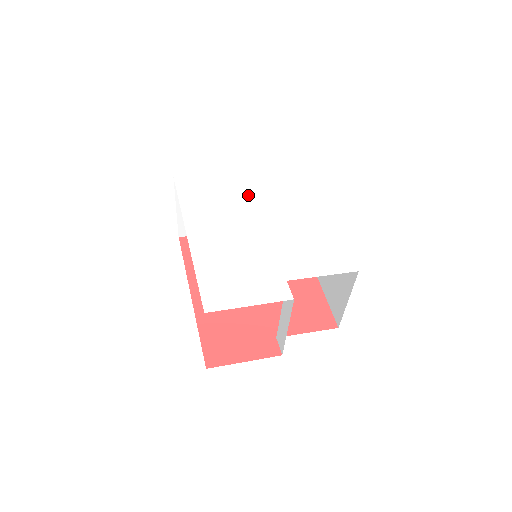
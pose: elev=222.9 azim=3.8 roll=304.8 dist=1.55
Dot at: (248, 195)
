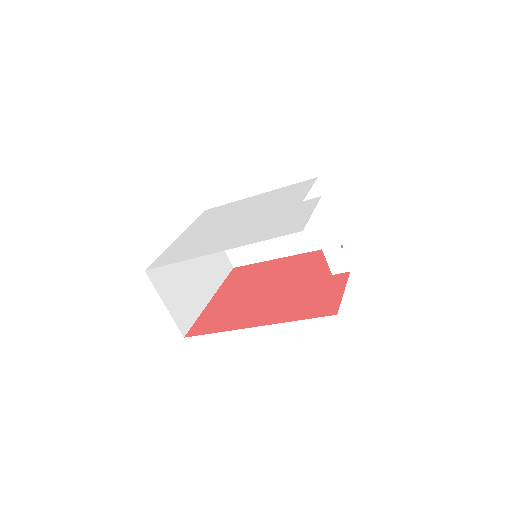
Dot at: (206, 230)
